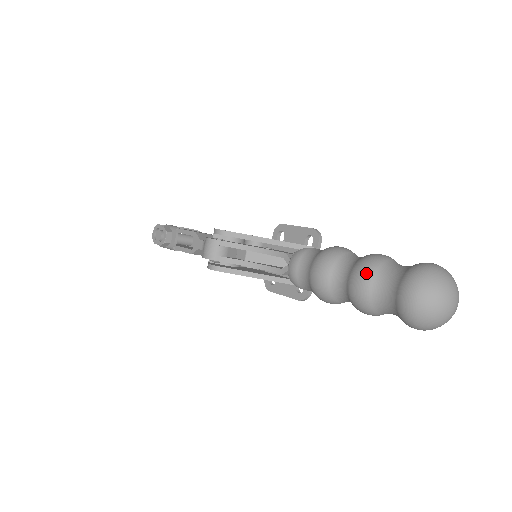
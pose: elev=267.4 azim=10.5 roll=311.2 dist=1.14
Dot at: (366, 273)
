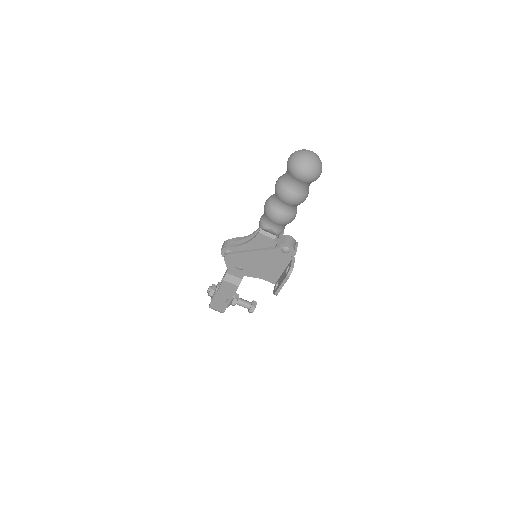
Dot at: occluded
